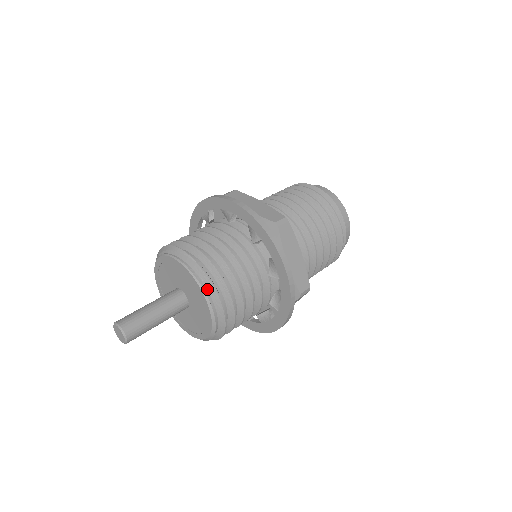
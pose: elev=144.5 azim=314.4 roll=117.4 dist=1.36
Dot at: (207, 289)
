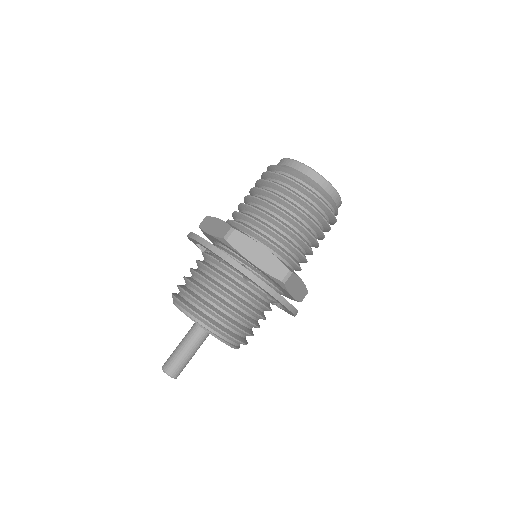
Dot at: (198, 319)
